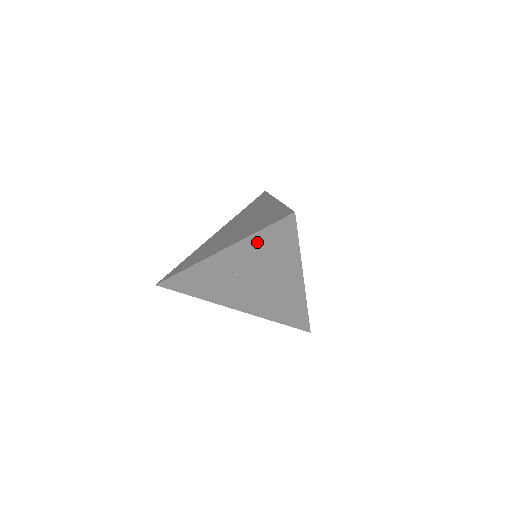
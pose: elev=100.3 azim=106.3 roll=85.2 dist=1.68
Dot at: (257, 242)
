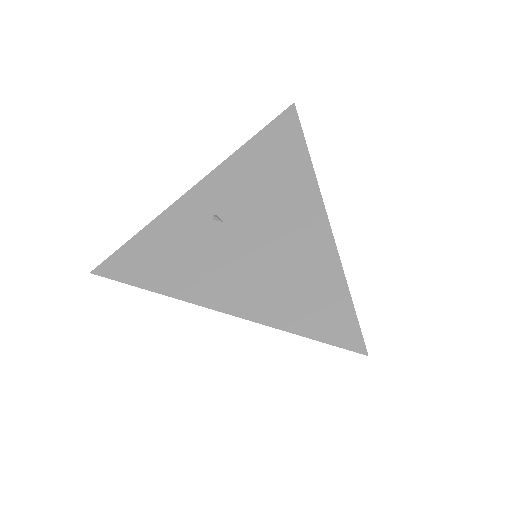
Dot at: (250, 155)
